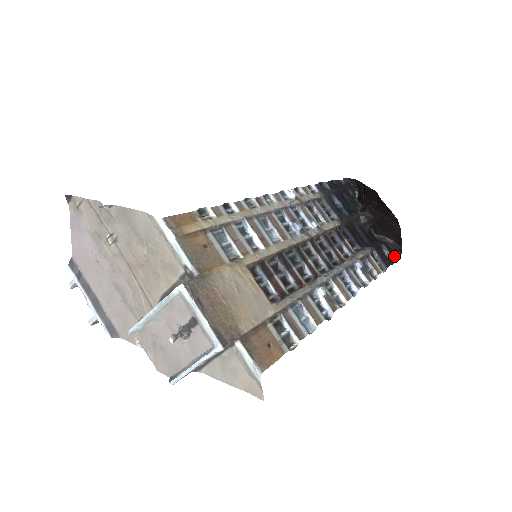
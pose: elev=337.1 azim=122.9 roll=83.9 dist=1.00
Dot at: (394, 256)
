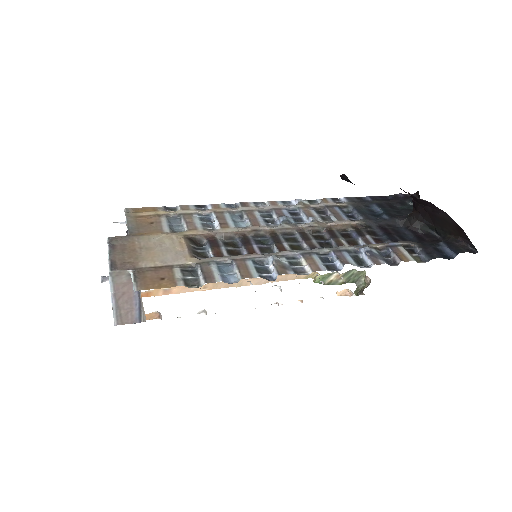
Dot at: (456, 251)
